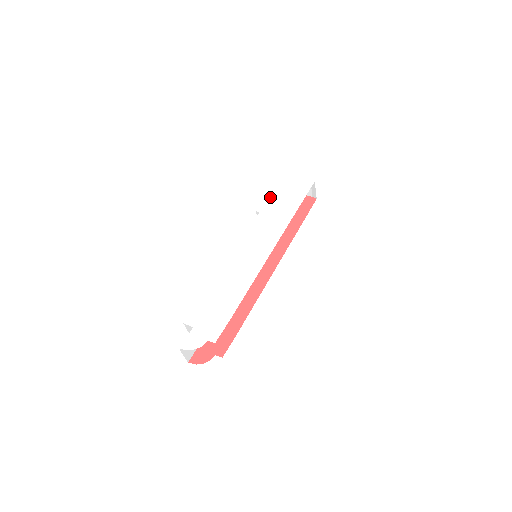
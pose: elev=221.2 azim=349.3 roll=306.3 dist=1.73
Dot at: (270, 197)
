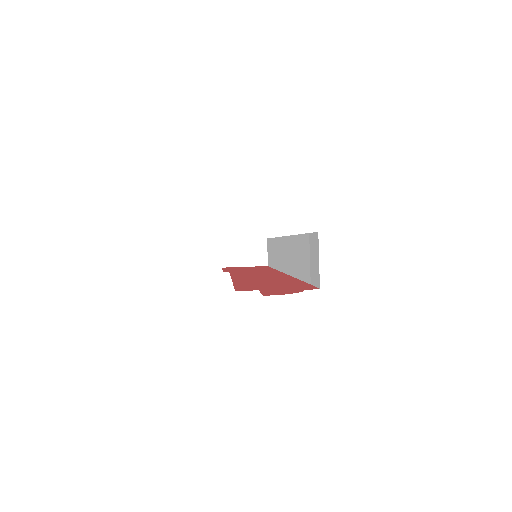
Dot at: occluded
